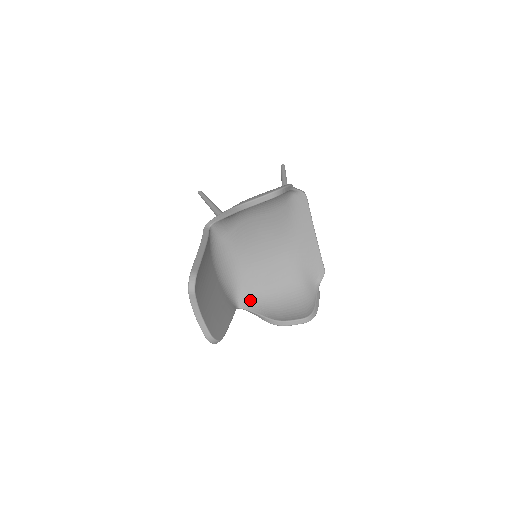
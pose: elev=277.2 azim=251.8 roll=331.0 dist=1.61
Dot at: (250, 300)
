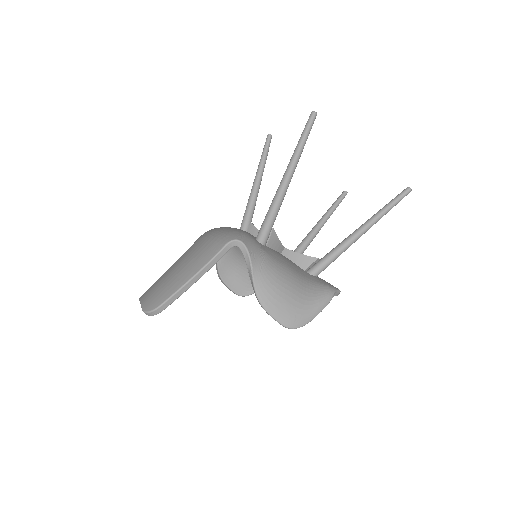
Dot at: occluded
